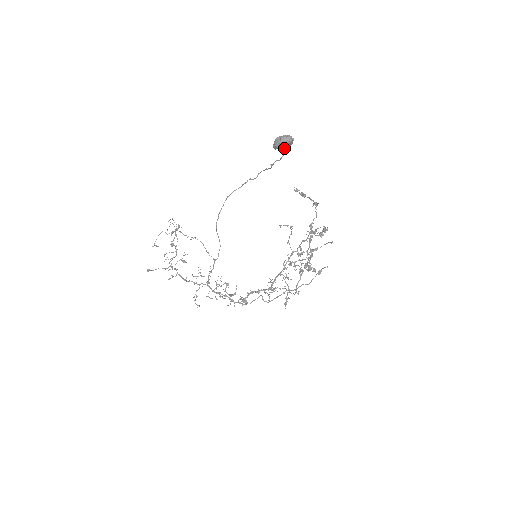
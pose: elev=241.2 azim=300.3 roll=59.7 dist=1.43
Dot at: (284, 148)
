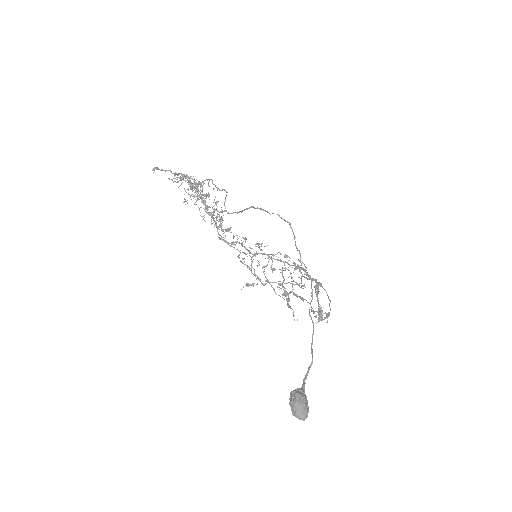
Dot at: occluded
